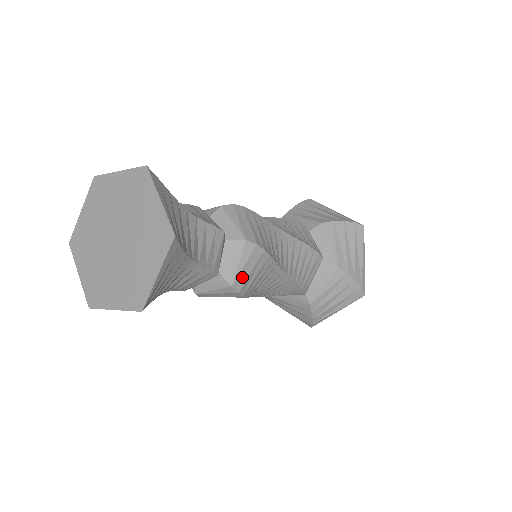
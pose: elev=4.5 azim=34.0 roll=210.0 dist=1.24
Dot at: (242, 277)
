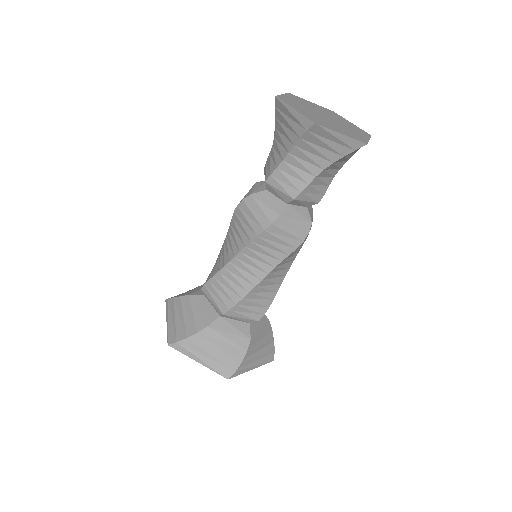
Dot at: (285, 225)
